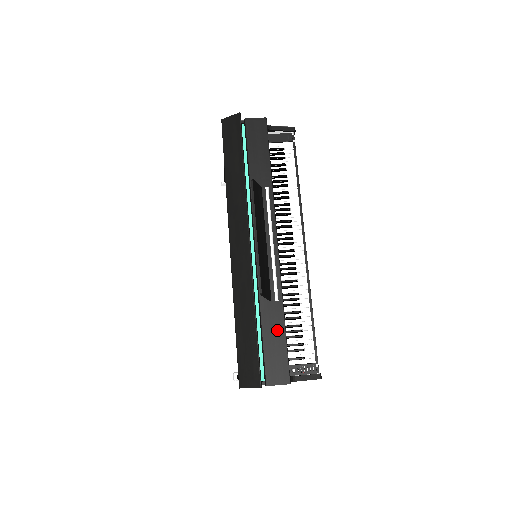
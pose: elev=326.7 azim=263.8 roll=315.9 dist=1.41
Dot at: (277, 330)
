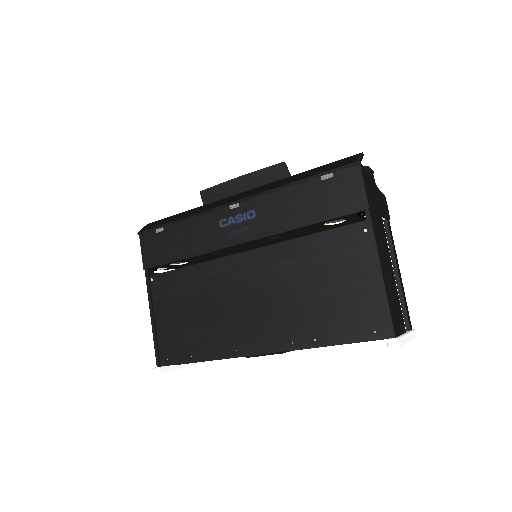
Dot at: occluded
